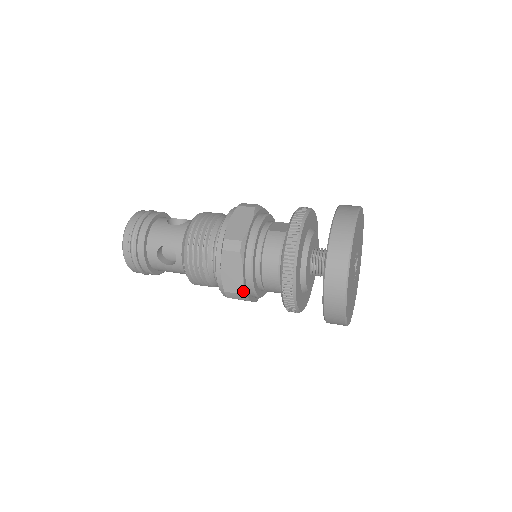
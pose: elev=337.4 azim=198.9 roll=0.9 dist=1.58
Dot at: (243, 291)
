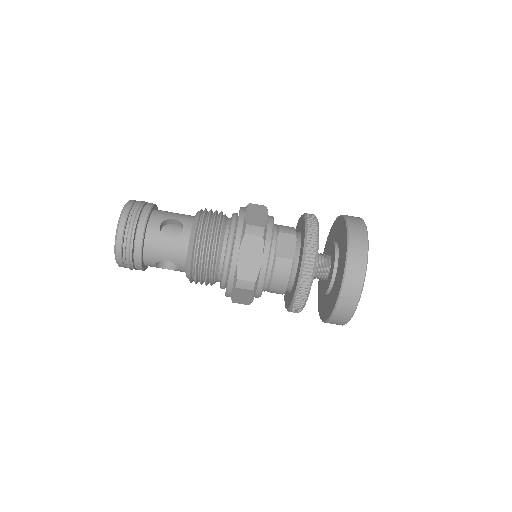
Dot at: occluded
